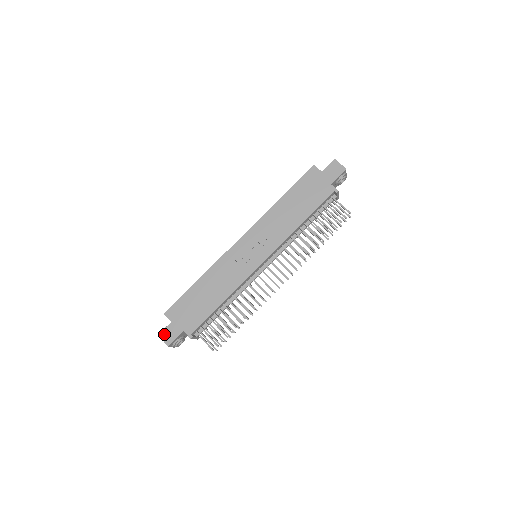
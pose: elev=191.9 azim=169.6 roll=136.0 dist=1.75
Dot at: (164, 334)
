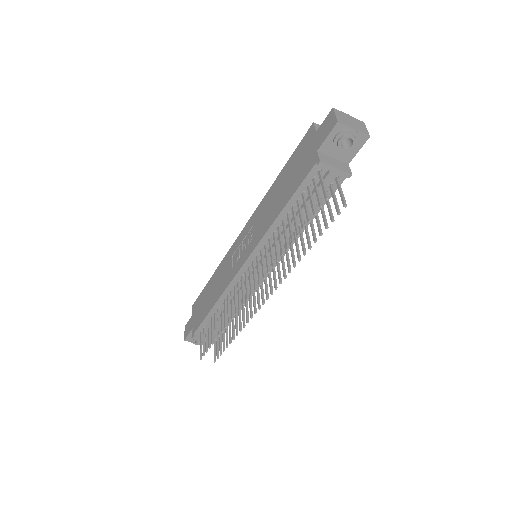
Dot at: (186, 327)
